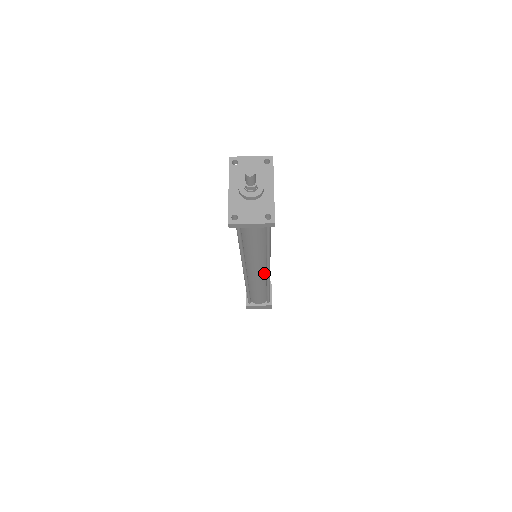
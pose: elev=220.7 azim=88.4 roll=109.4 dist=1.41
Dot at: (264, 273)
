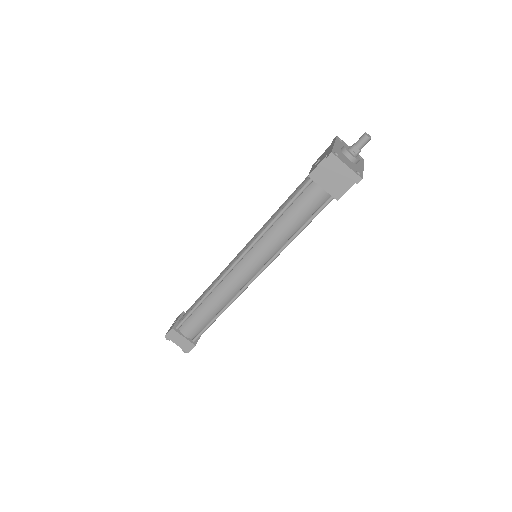
Dot at: (248, 278)
